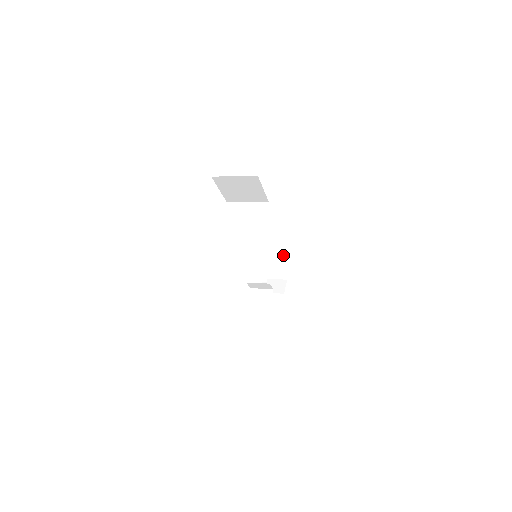
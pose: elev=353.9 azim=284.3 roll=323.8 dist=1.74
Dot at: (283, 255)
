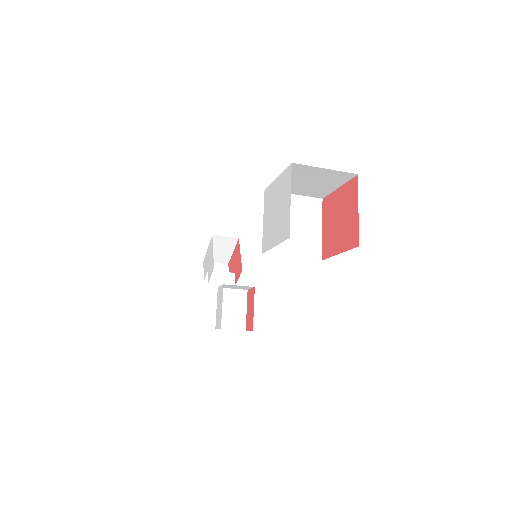
Dot at: (238, 238)
